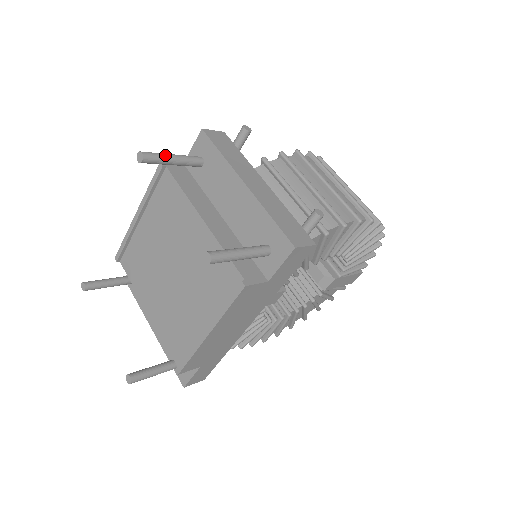
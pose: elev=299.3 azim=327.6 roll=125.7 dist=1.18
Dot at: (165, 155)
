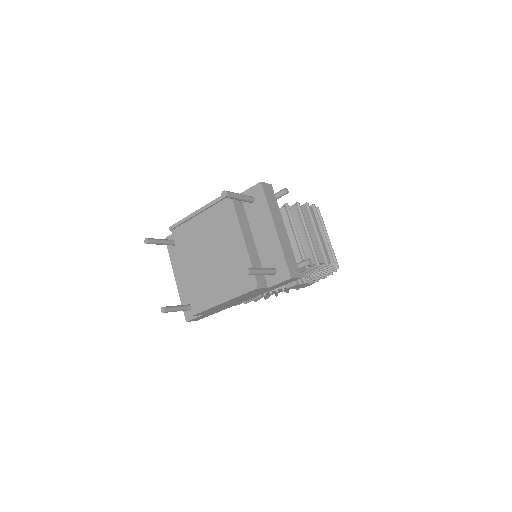
Dot at: (237, 195)
